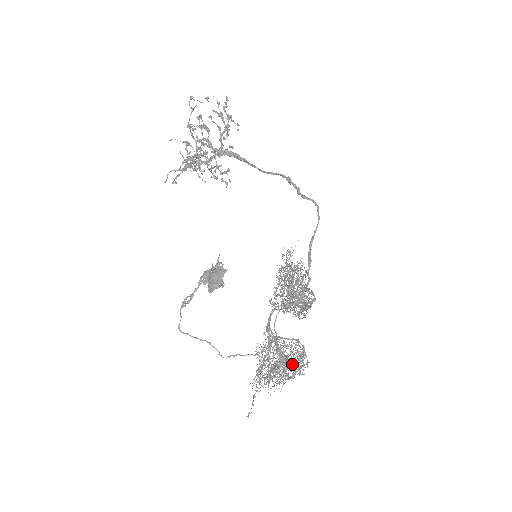
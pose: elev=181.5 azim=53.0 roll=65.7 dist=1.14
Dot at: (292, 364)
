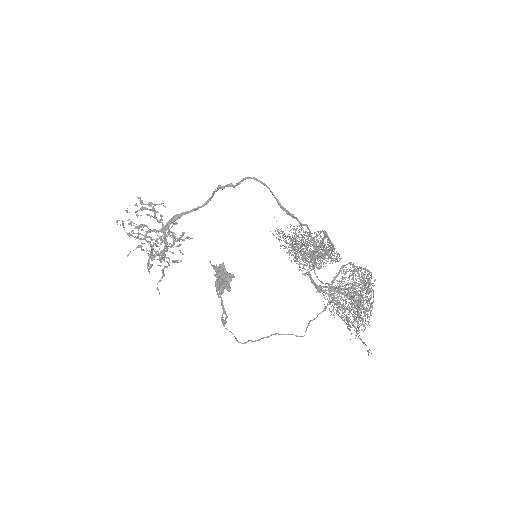
Dot at: (358, 285)
